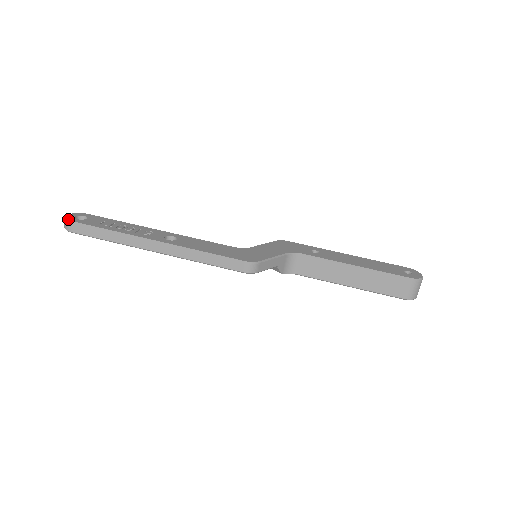
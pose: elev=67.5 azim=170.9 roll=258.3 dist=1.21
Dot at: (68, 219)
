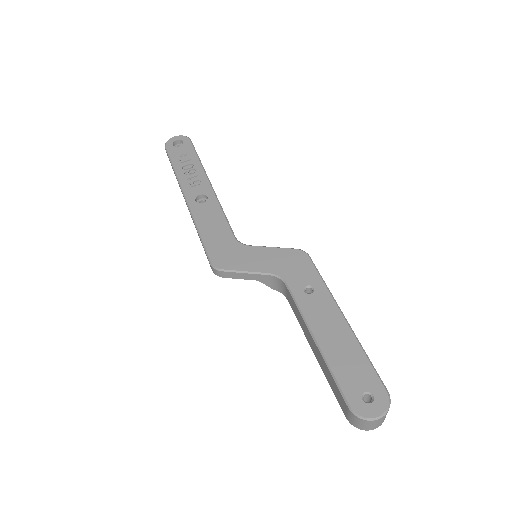
Dot at: (166, 143)
